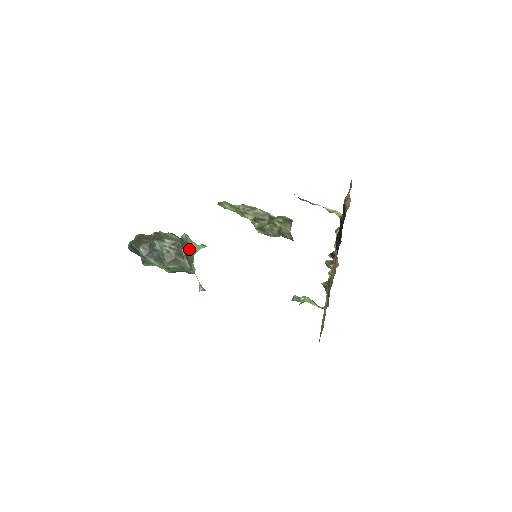
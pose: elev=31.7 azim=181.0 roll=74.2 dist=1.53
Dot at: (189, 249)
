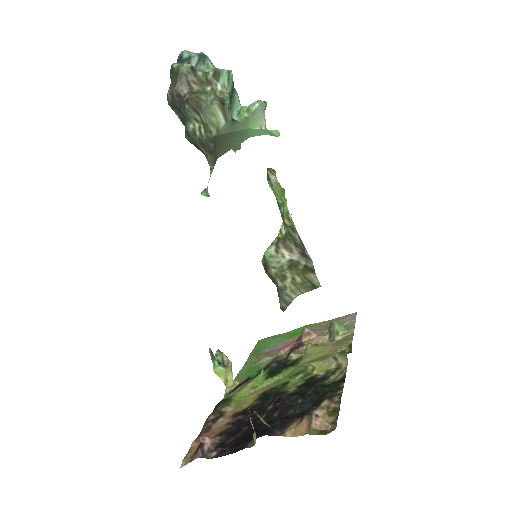
Dot at: (239, 134)
